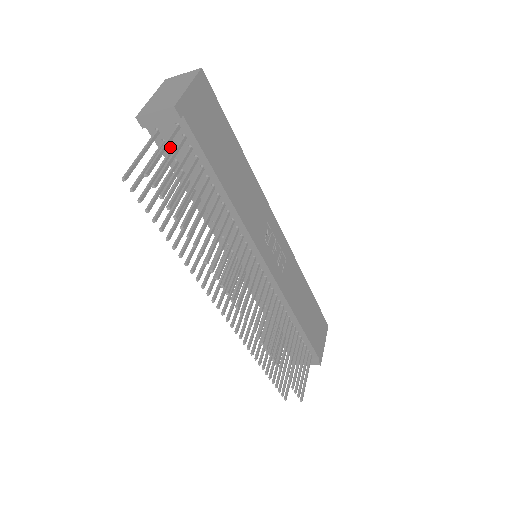
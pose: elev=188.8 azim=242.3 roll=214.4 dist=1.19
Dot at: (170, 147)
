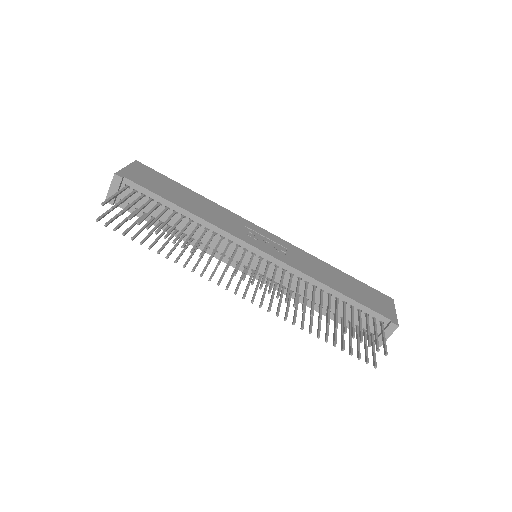
Dot at: (135, 206)
